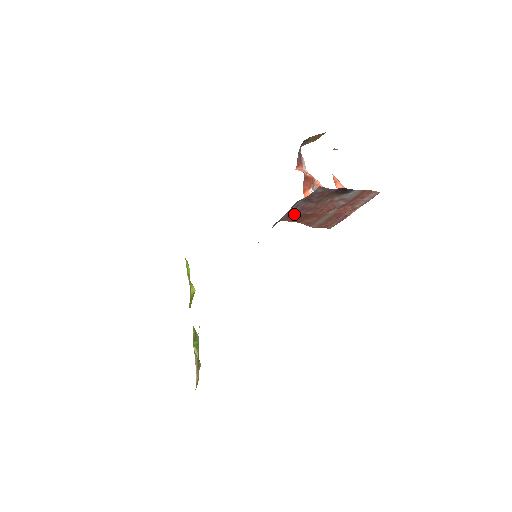
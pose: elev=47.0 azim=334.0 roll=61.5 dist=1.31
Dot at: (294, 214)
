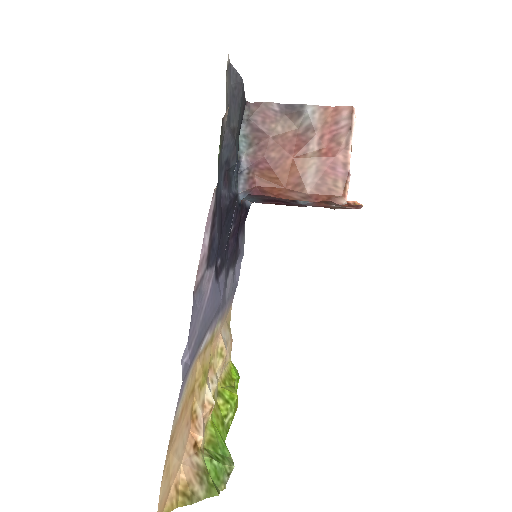
Dot at: (257, 161)
